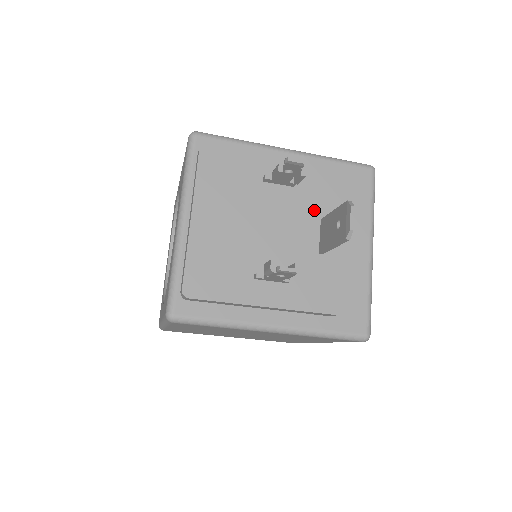
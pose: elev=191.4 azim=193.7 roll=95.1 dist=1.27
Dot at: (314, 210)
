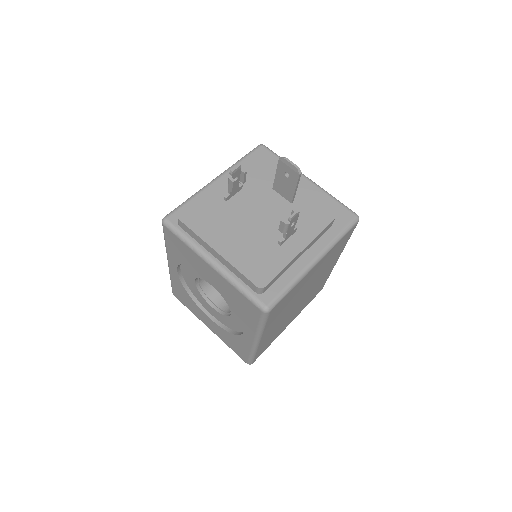
Dot at: (264, 188)
